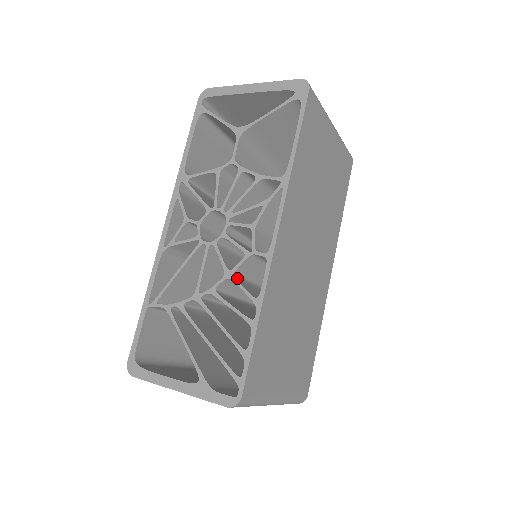
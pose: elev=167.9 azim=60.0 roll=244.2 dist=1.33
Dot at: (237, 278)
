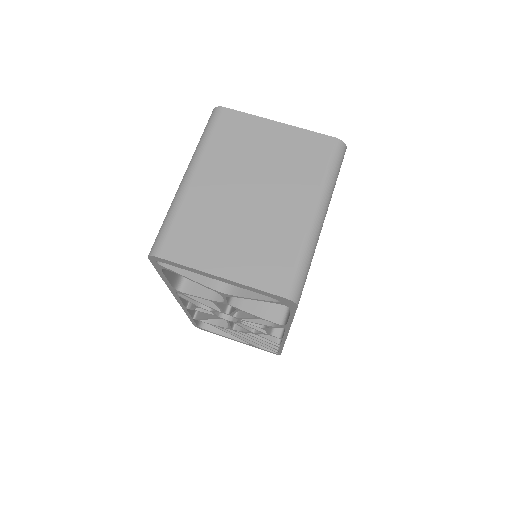
Dot at: occluded
